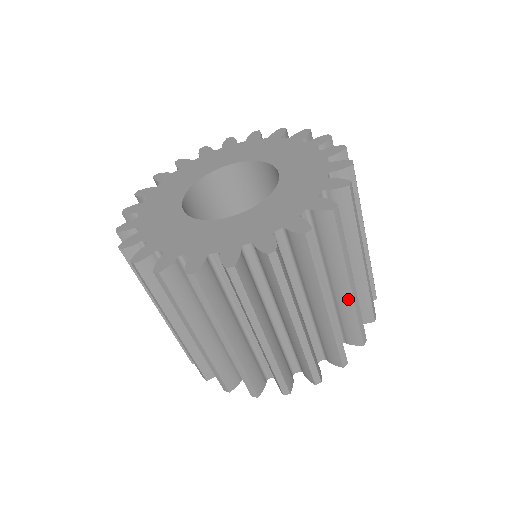
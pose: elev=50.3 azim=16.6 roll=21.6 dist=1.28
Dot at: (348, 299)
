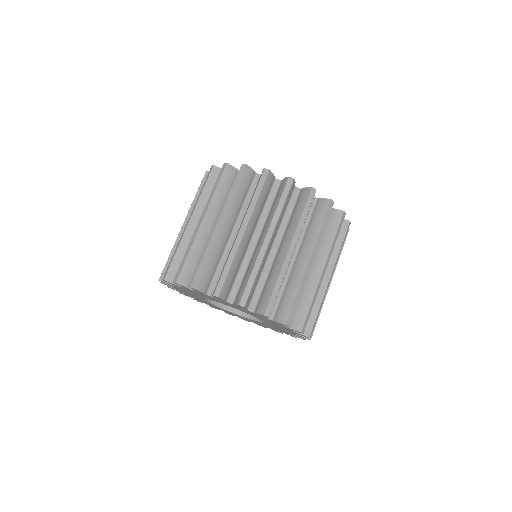
Dot at: (281, 261)
